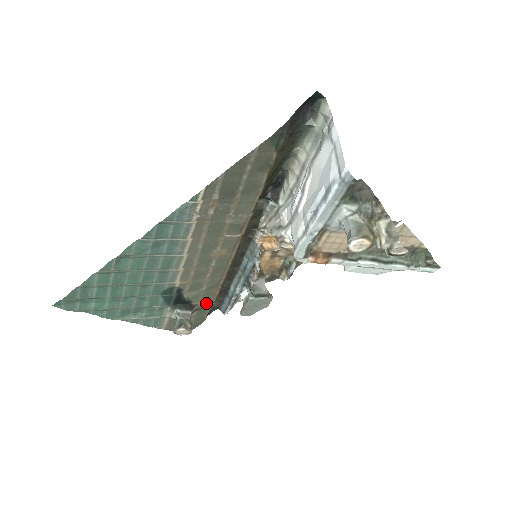
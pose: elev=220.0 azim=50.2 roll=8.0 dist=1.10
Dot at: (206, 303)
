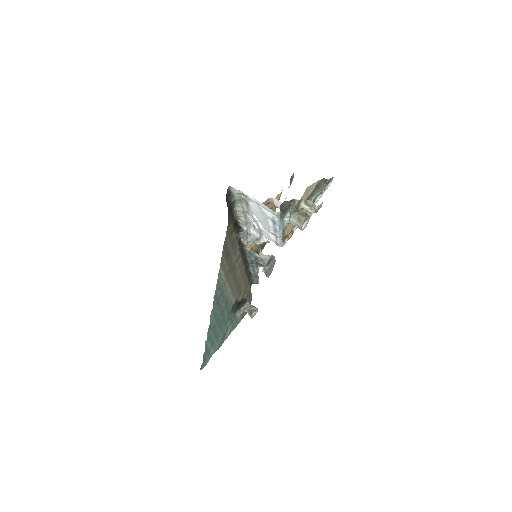
Dot at: (248, 290)
